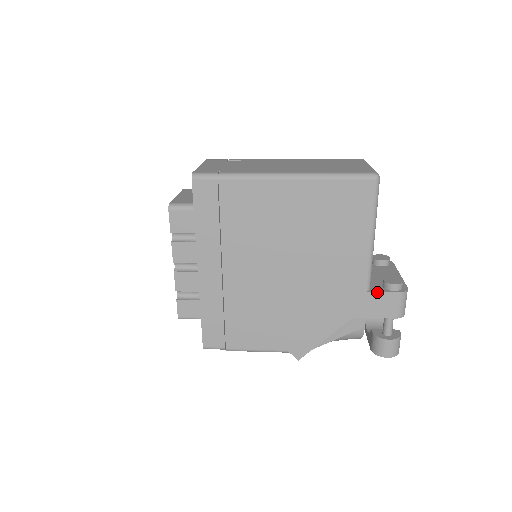
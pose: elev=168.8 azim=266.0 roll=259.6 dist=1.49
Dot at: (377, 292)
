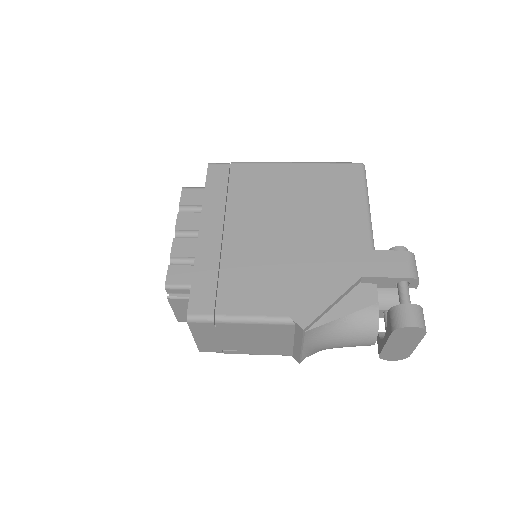
Dot at: (383, 251)
